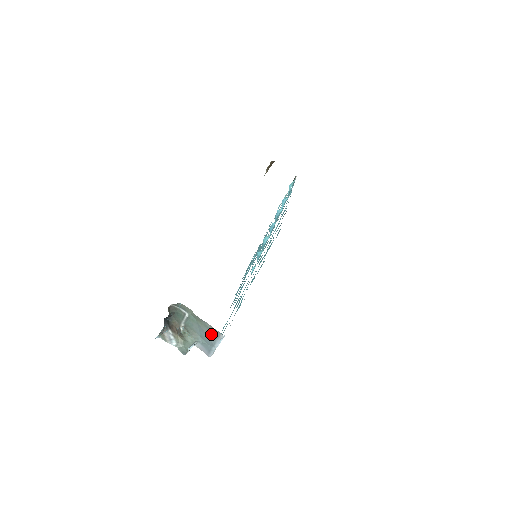
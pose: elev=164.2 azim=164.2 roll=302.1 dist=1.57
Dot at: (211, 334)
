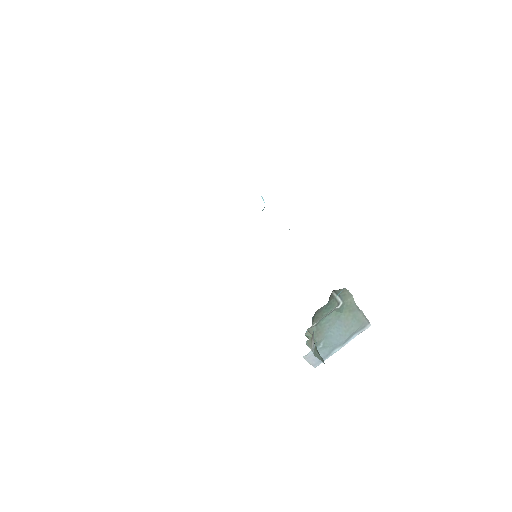
Dot at: (354, 327)
